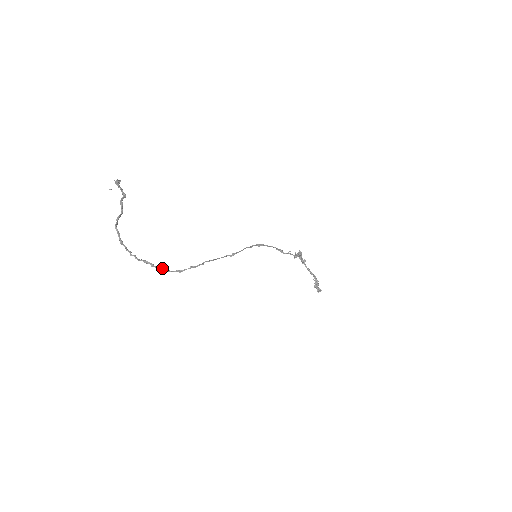
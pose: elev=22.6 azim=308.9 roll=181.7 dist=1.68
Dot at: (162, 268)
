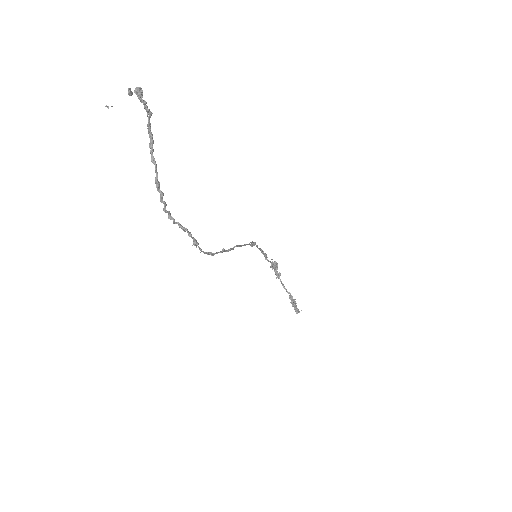
Dot at: (196, 243)
